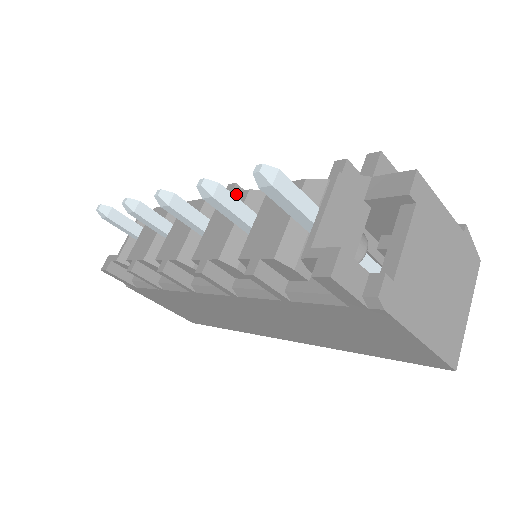
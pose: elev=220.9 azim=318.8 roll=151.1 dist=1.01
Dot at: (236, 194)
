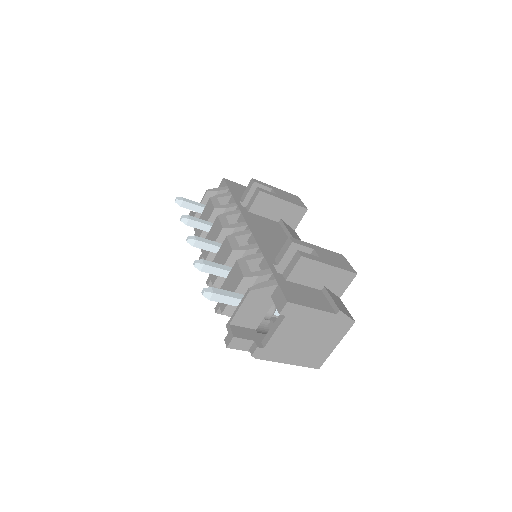
Dot at: (229, 246)
